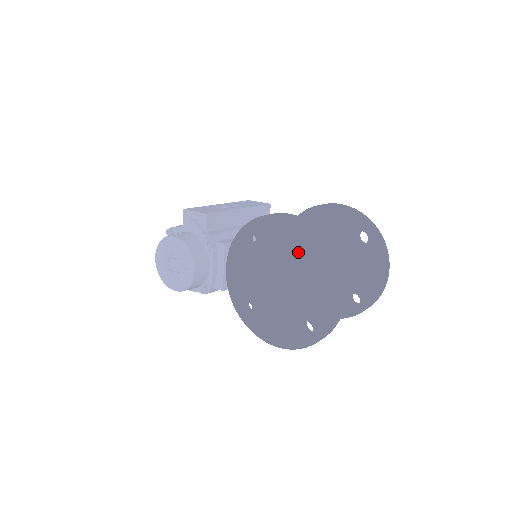
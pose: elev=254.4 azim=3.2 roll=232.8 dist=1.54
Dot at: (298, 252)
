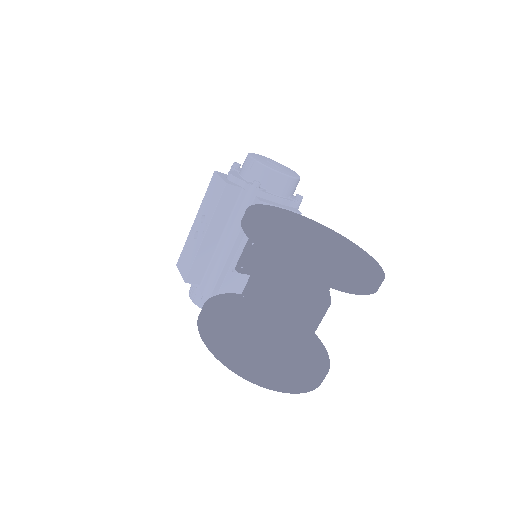
Dot at: occluded
